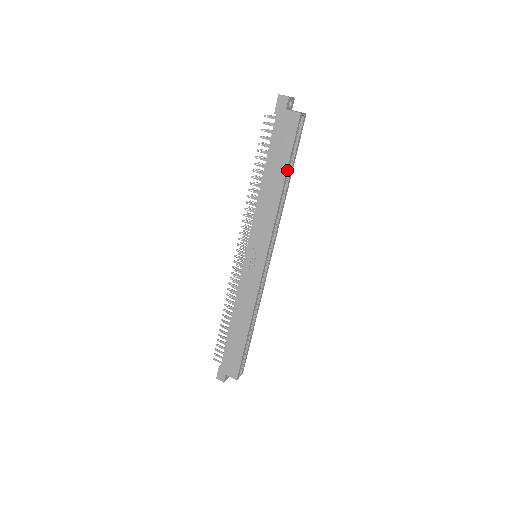
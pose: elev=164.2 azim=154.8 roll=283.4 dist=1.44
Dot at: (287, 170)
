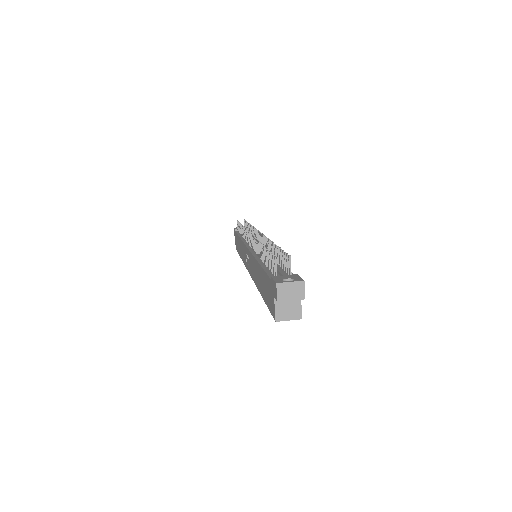
Dot at: occluded
